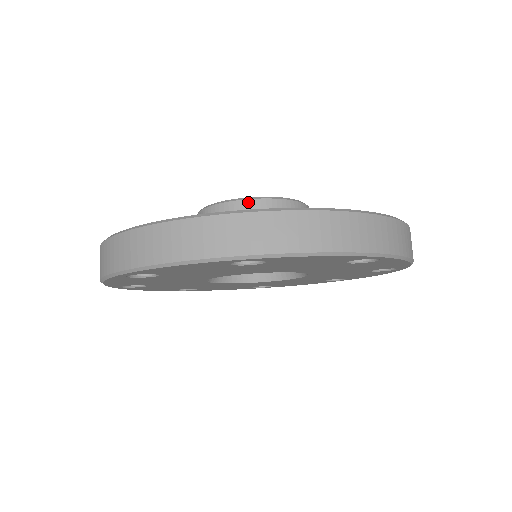
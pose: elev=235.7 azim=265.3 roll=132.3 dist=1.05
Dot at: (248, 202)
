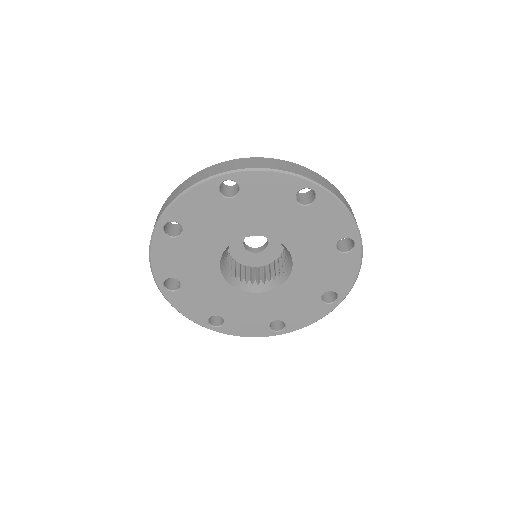
Dot at: occluded
